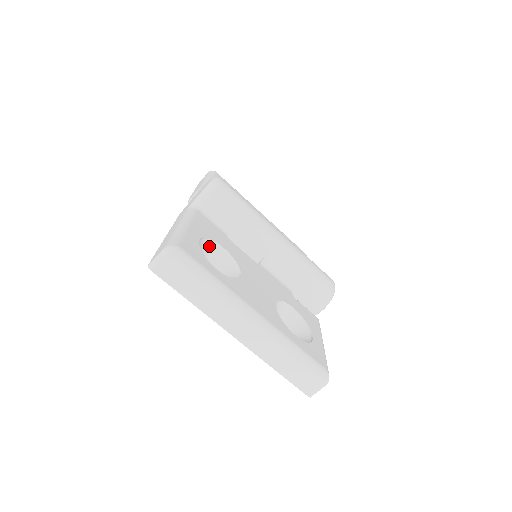
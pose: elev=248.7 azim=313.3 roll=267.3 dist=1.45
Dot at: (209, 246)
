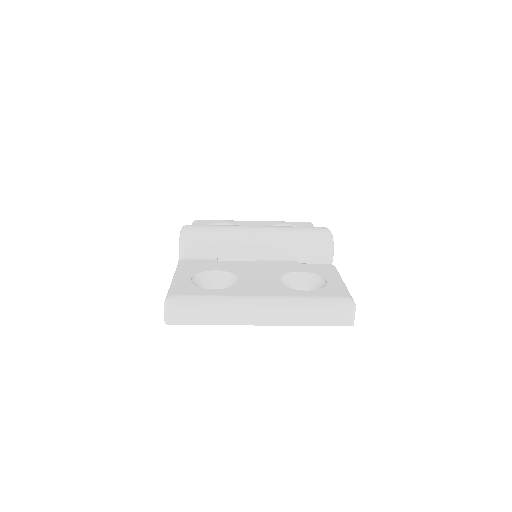
Dot at: (205, 277)
